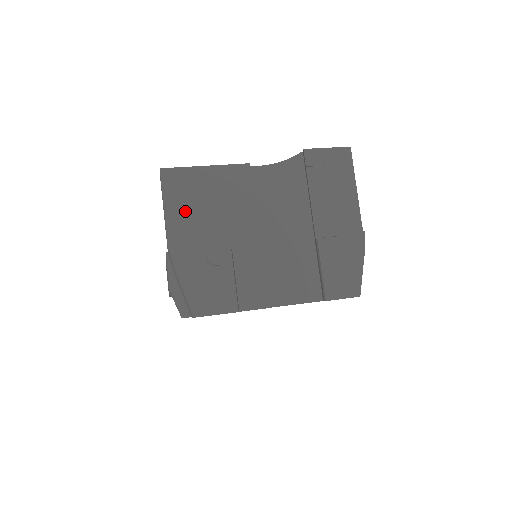
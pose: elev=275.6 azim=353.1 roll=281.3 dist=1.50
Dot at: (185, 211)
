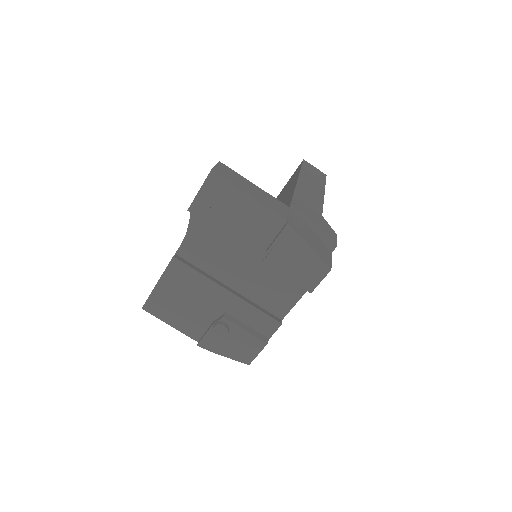
Dot at: (180, 317)
